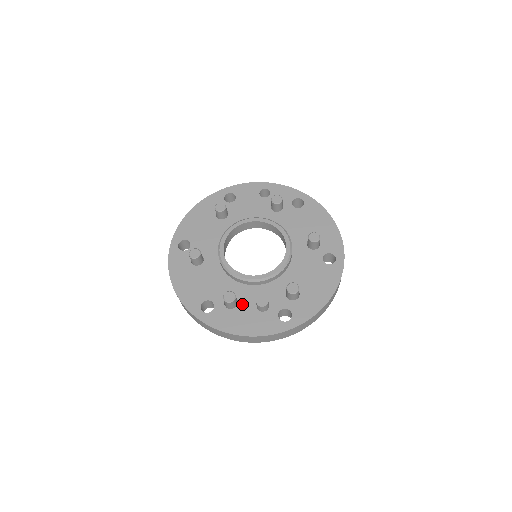
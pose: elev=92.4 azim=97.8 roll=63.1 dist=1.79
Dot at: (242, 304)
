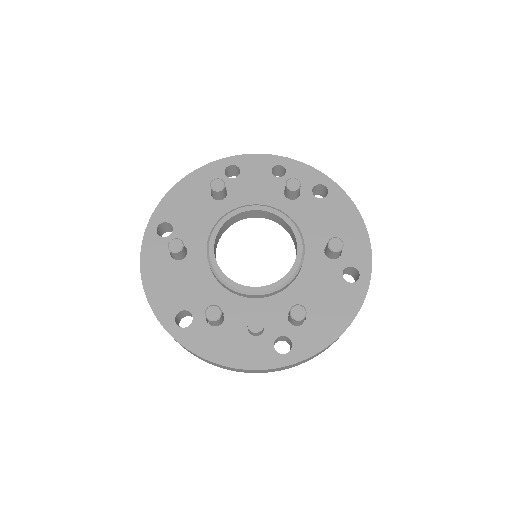
Dot at: (229, 322)
